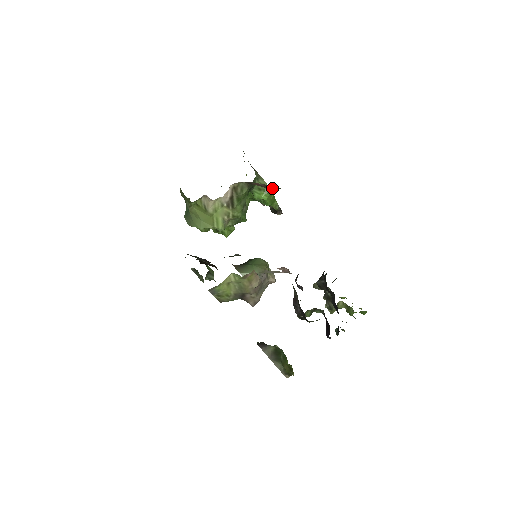
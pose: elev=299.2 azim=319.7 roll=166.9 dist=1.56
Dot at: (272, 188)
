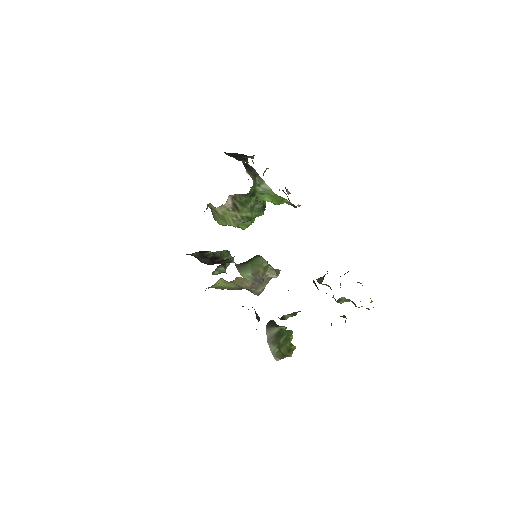
Dot at: occluded
